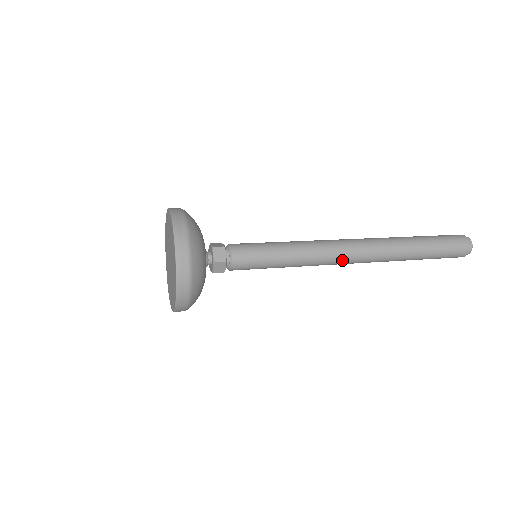
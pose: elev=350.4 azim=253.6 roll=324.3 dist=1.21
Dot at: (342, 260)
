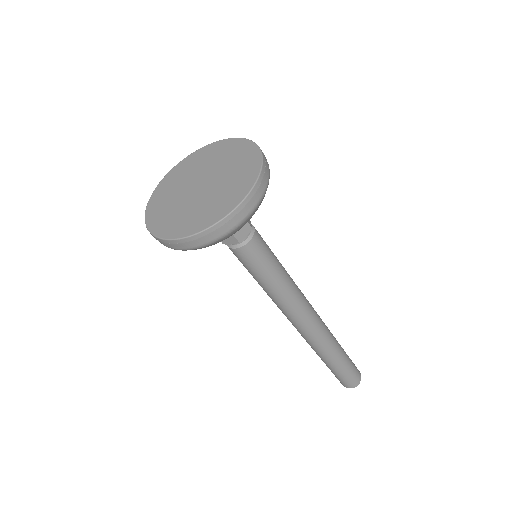
Dot at: (308, 316)
